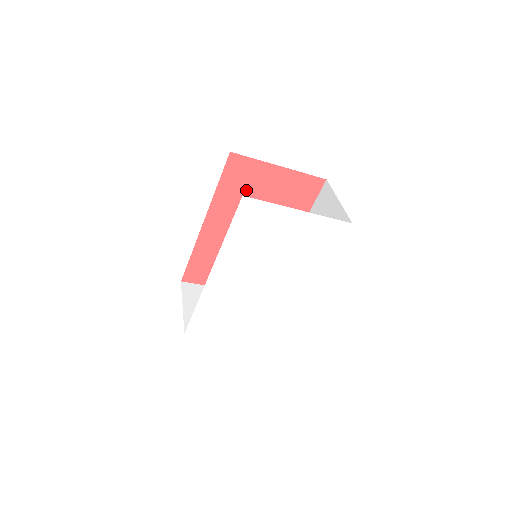
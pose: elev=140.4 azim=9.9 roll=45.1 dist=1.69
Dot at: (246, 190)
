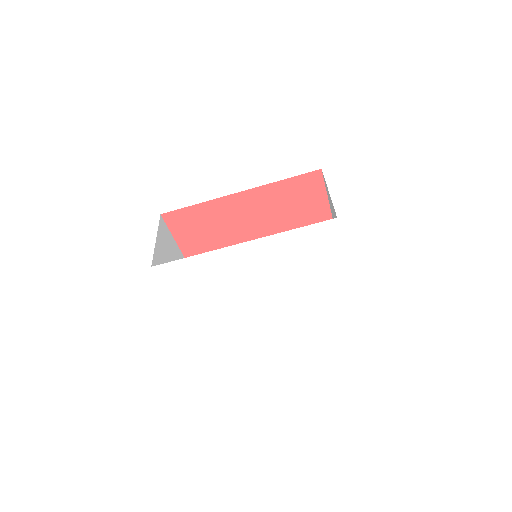
Dot at: (293, 202)
